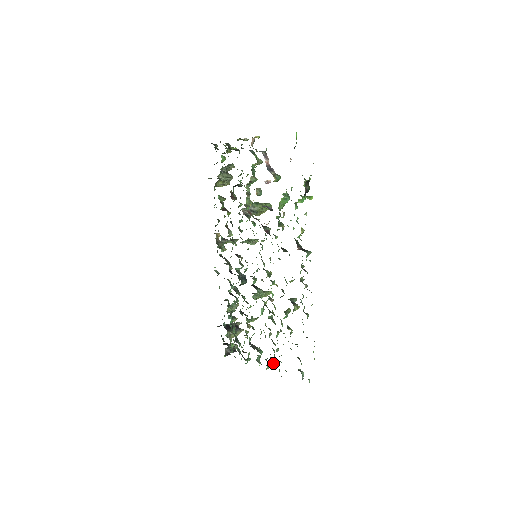
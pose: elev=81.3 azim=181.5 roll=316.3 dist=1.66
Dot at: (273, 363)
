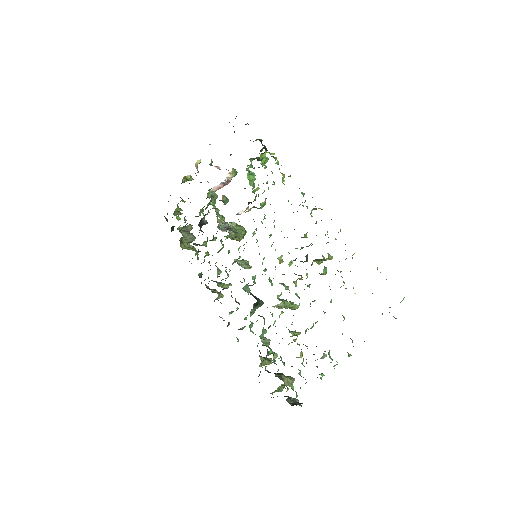
Dot at: (350, 338)
